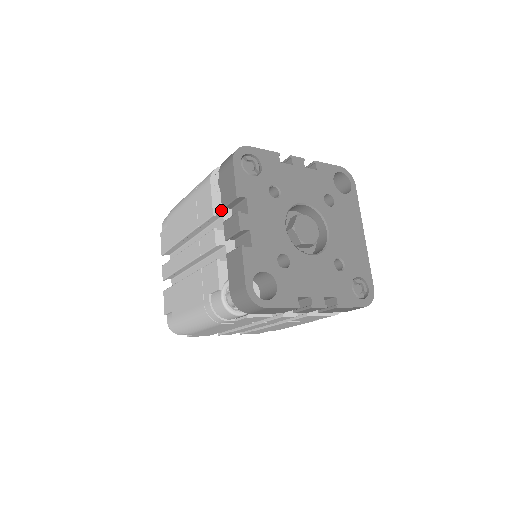
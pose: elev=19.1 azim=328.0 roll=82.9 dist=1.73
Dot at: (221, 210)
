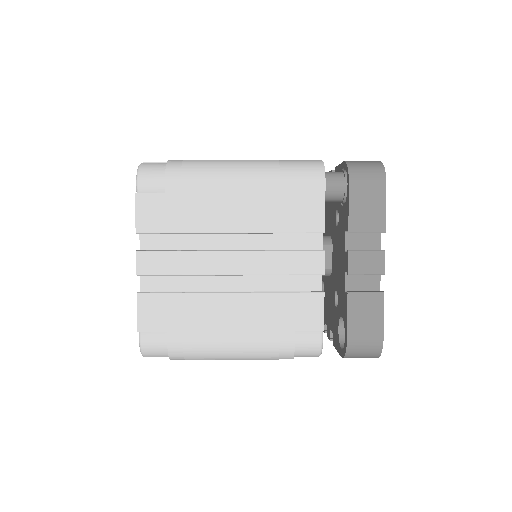
Dot at: occluded
